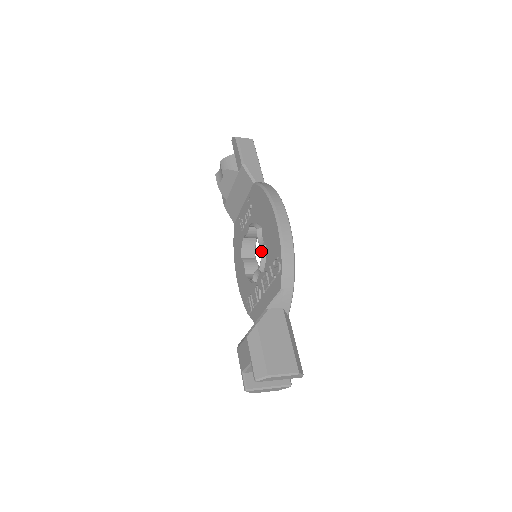
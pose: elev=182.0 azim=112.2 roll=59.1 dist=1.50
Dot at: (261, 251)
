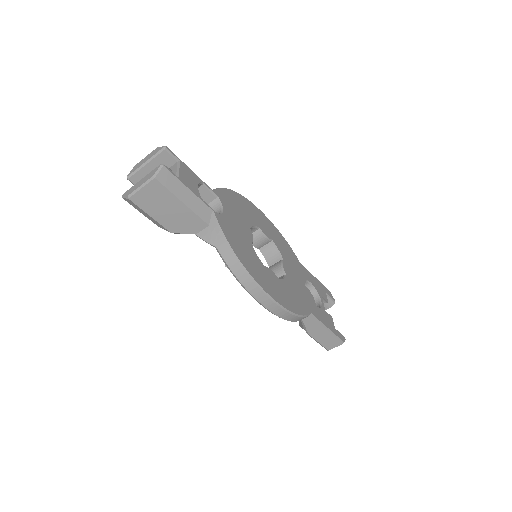
Dot at: occluded
